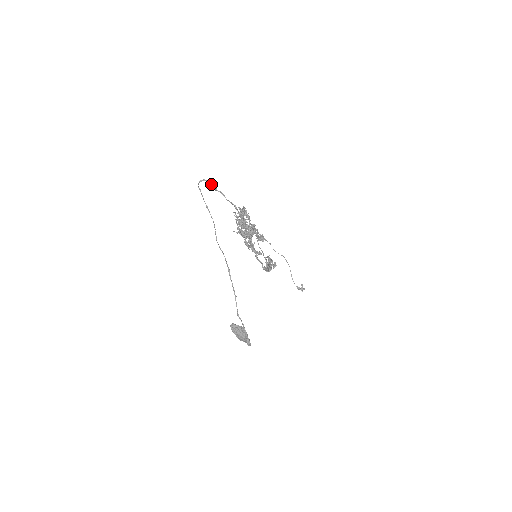
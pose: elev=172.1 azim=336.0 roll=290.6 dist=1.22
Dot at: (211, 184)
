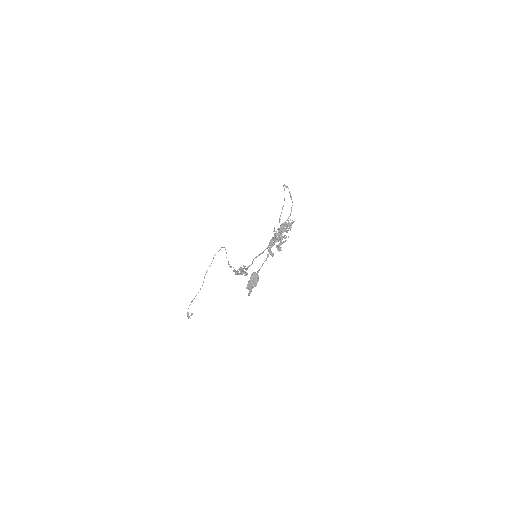
Dot at: (290, 193)
